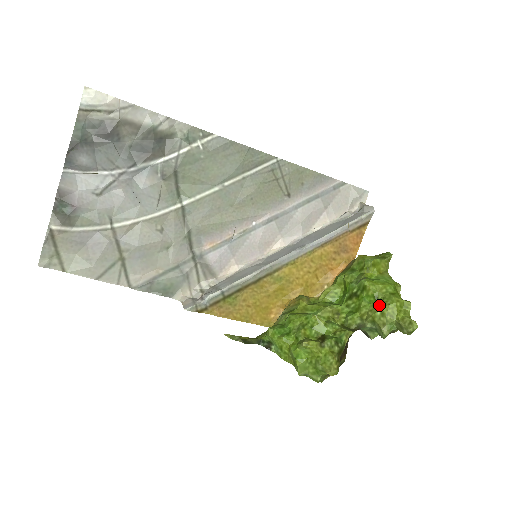
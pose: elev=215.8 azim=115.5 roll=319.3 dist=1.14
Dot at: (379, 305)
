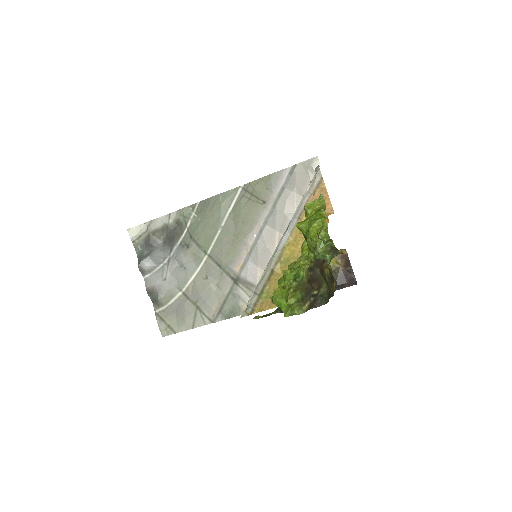
Dot at: (309, 235)
